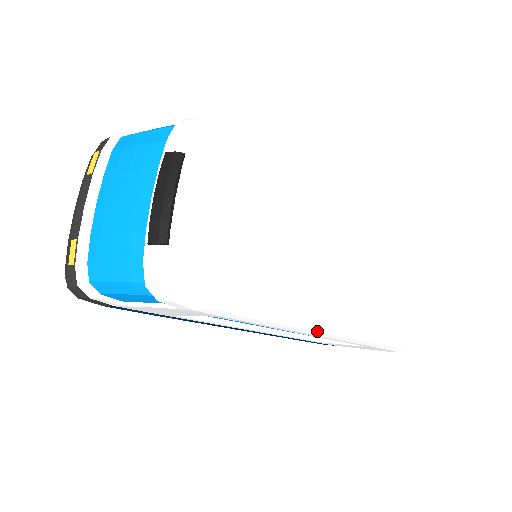
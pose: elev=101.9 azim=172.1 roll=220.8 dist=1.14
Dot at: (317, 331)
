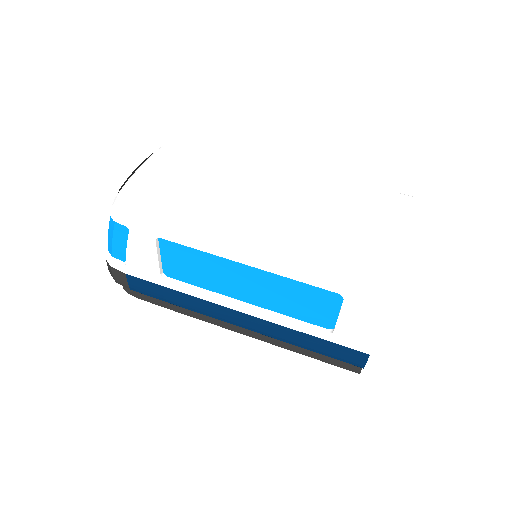
Dot at: (244, 247)
